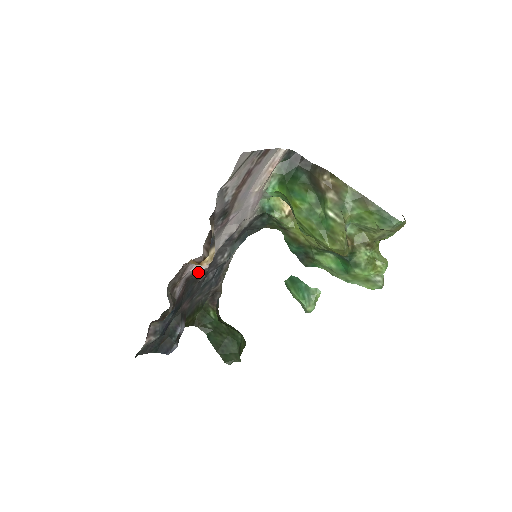
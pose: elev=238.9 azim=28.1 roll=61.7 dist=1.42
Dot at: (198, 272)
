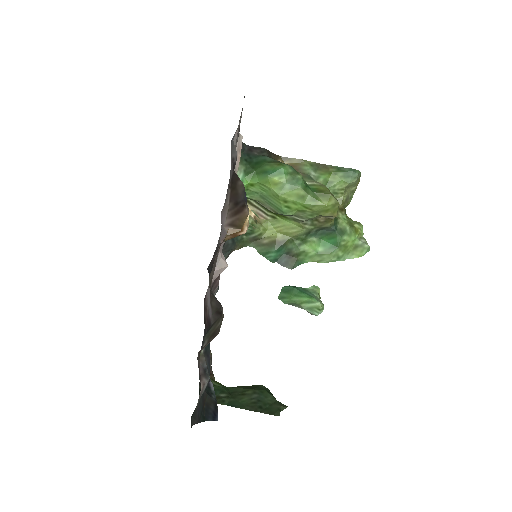
Dot at: (211, 288)
